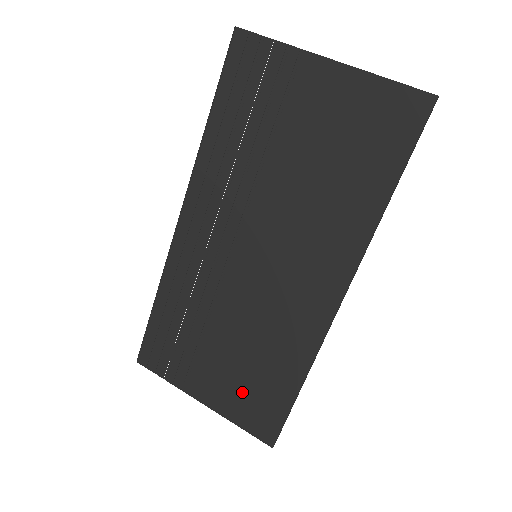
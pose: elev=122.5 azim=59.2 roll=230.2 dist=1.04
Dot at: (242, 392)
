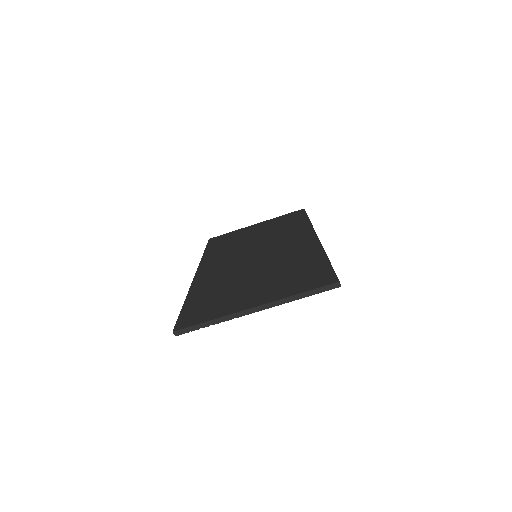
Dot at: occluded
